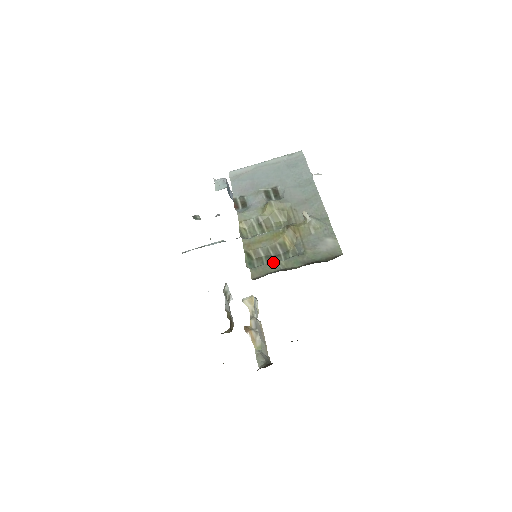
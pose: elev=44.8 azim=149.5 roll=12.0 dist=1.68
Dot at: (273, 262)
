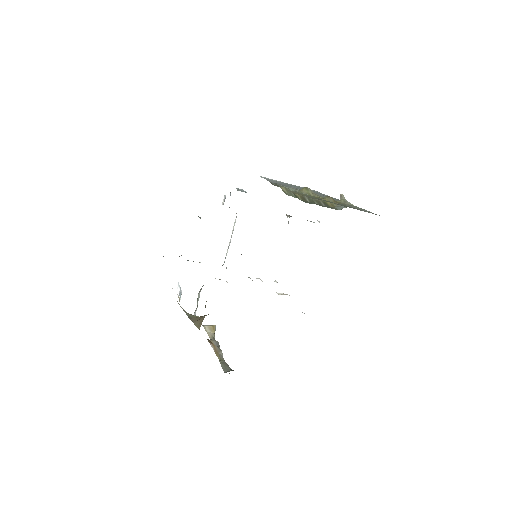
Dot at: (324, 200)
